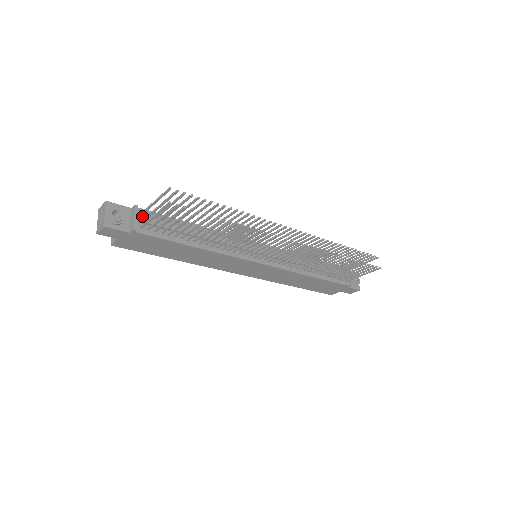
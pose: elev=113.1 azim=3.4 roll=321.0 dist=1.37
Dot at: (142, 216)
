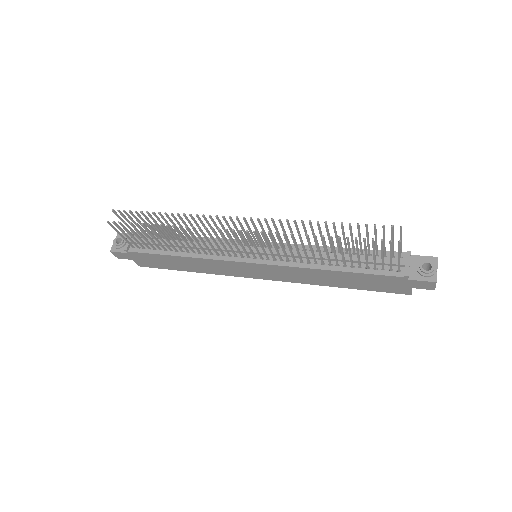
Dot at: occluded
